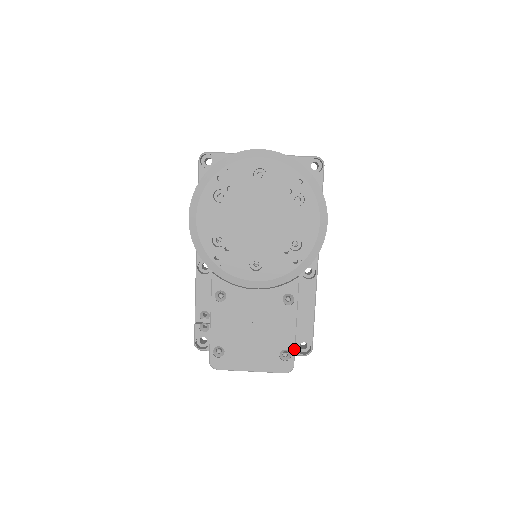
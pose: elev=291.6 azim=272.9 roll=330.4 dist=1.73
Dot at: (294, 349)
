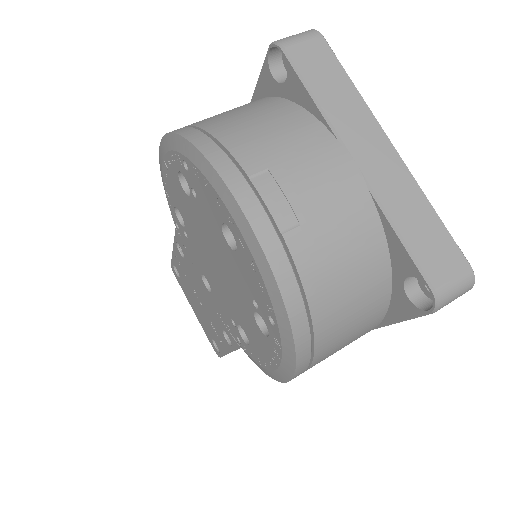
Dot at: (222, 355)
